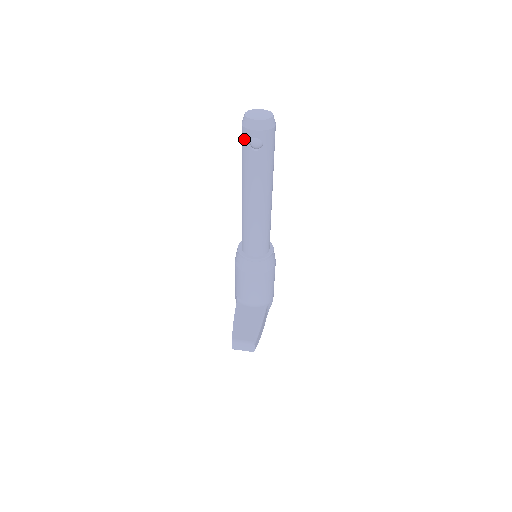
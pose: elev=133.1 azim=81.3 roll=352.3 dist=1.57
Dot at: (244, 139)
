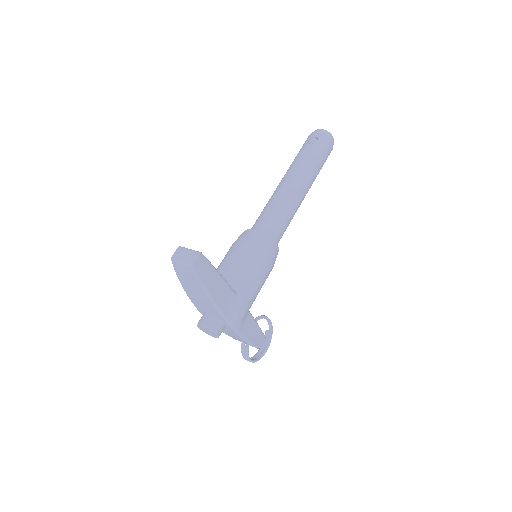
Dot at: (305, 142)
